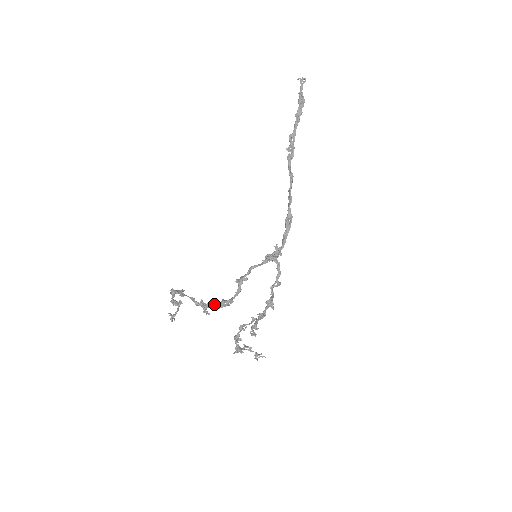
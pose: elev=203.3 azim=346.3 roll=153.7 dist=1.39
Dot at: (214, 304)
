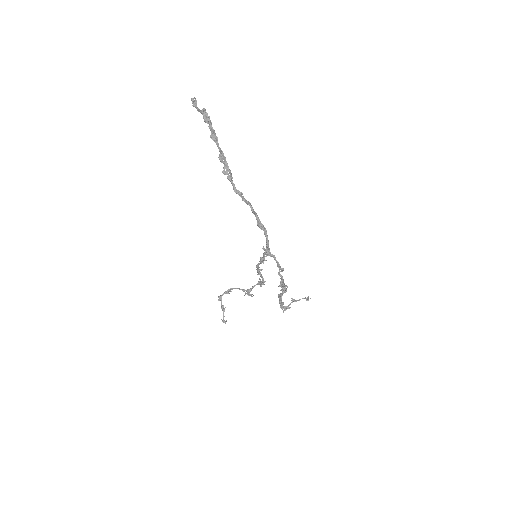
Dot at: (253, 287)
